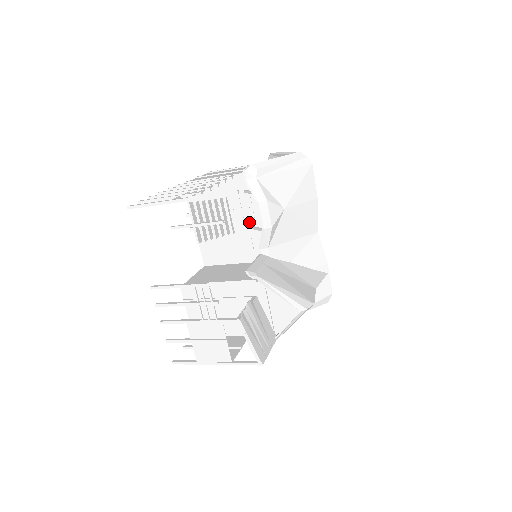
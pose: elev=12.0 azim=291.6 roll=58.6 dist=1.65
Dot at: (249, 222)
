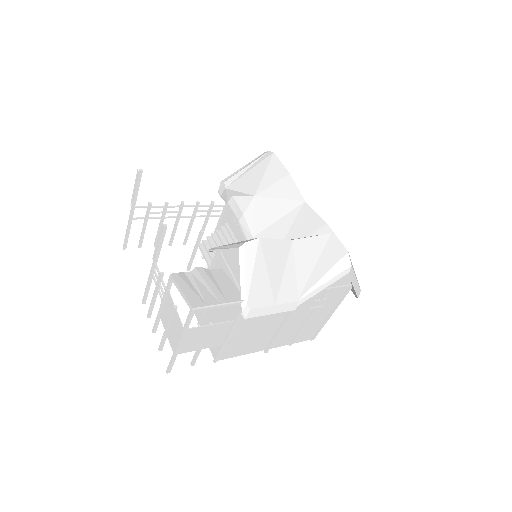
Dot at: occluded
